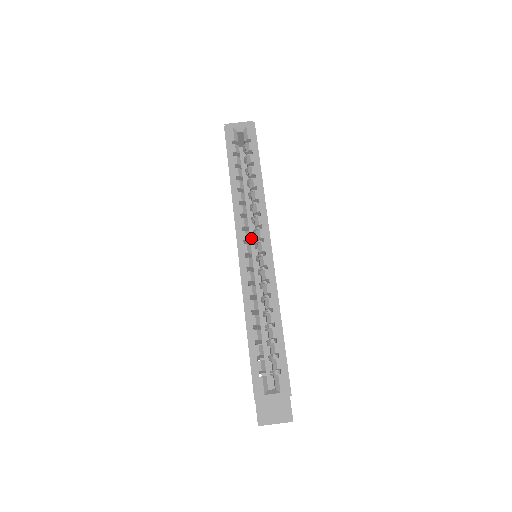
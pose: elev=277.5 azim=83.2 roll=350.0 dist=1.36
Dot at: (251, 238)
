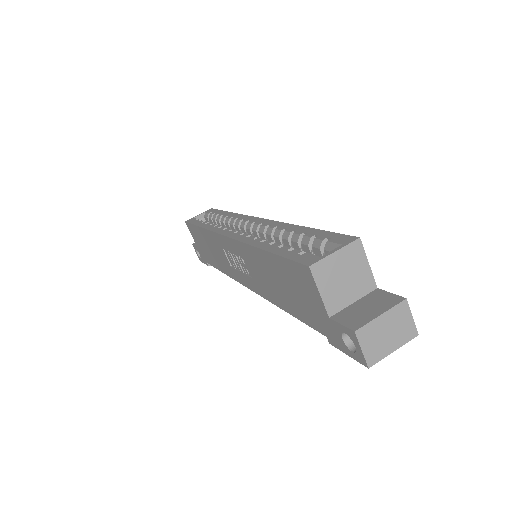
Dot at: occluded
